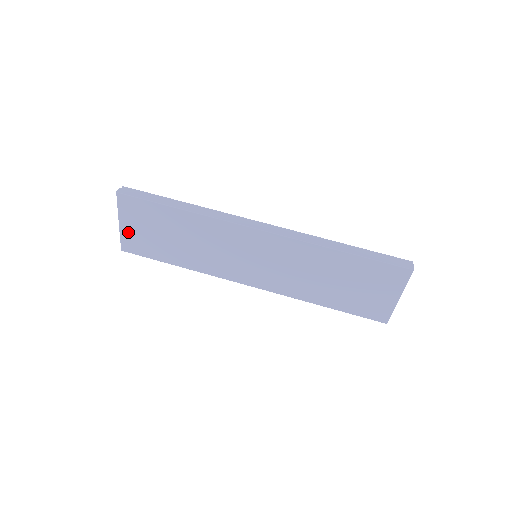
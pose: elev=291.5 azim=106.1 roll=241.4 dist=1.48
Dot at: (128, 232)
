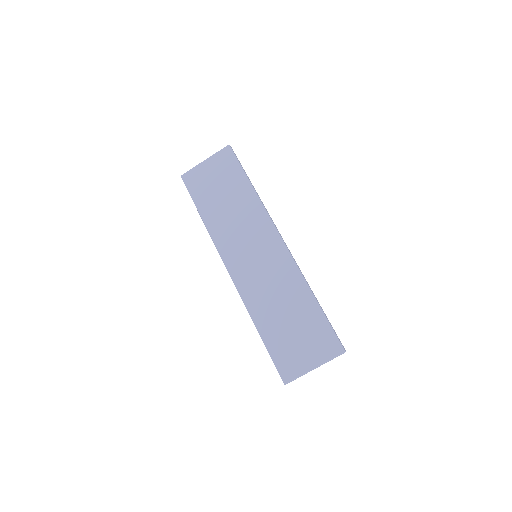
Dot at: (202, 170)
